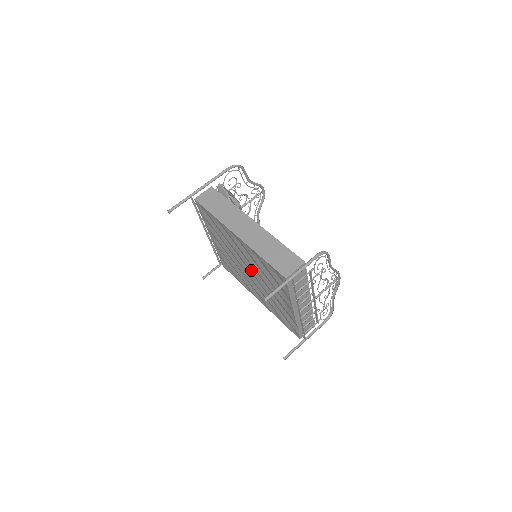
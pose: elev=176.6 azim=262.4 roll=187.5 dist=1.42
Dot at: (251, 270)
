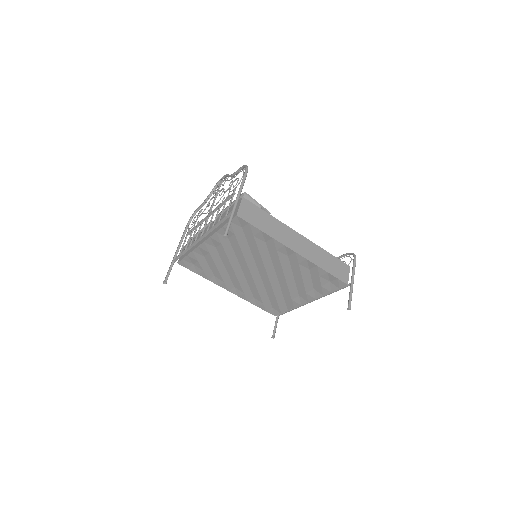
Dot at: (269, 274)
